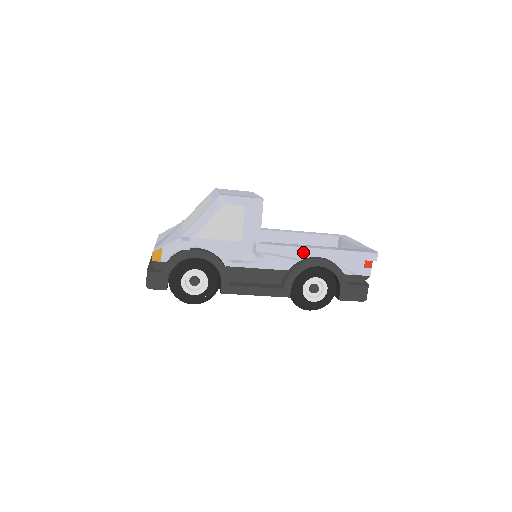
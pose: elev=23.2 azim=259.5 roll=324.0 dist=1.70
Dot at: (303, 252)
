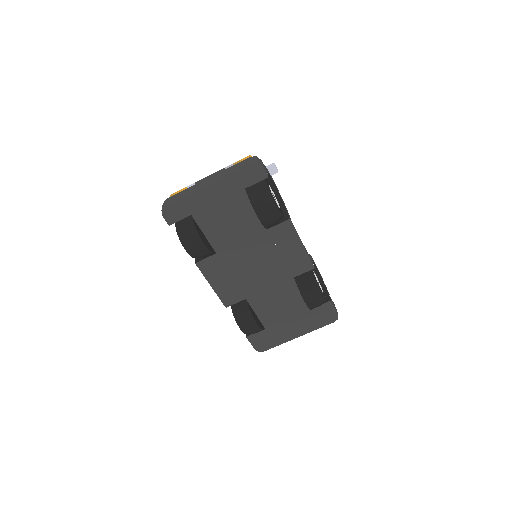
Dot at: occluded
